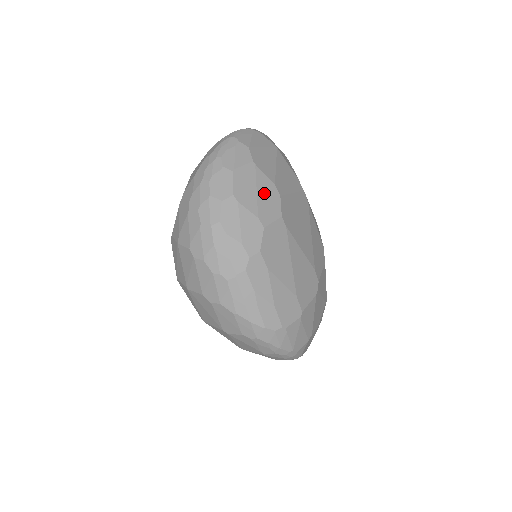
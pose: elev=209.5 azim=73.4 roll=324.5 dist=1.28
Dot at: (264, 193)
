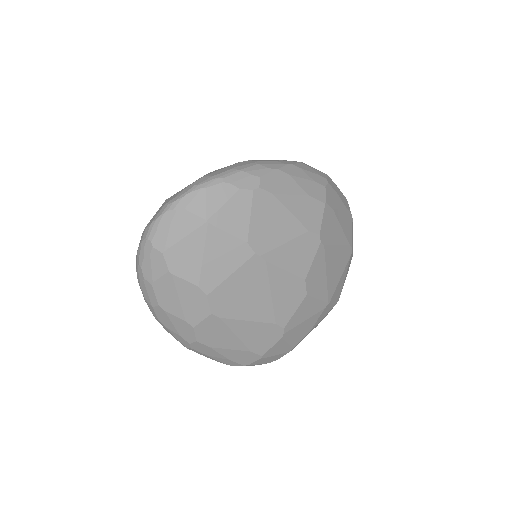
Dot at: (188, 298)
